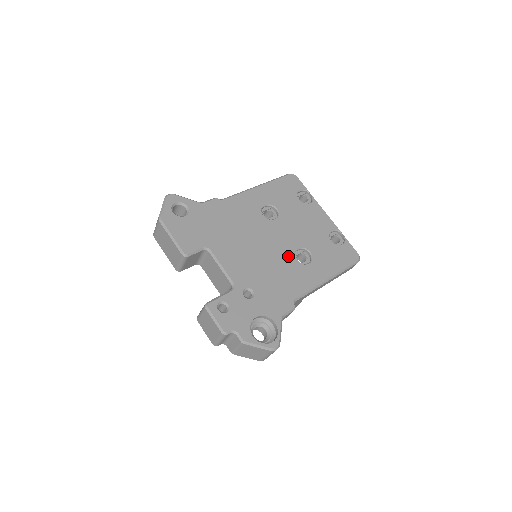
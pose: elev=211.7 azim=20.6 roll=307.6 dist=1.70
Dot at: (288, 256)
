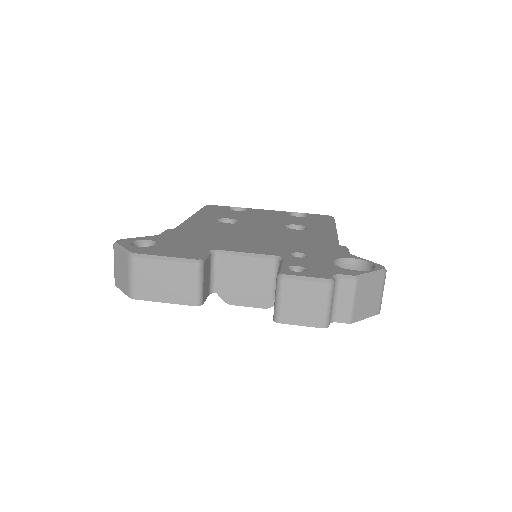
Dot at: (285, 231)
